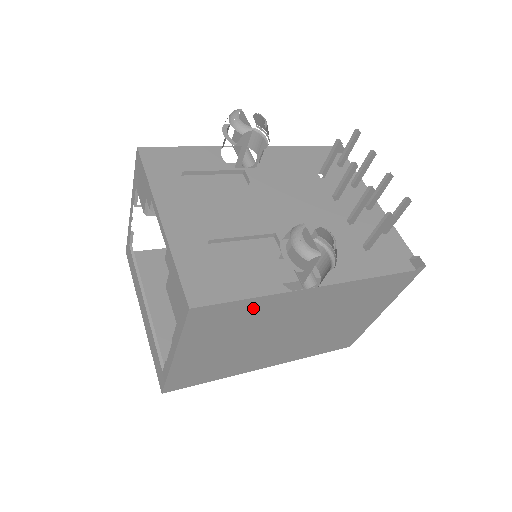
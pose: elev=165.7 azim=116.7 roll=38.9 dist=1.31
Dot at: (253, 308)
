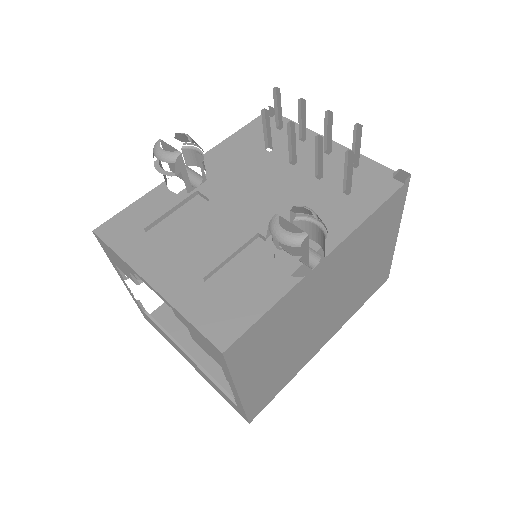
Dot at: (278, 313)
